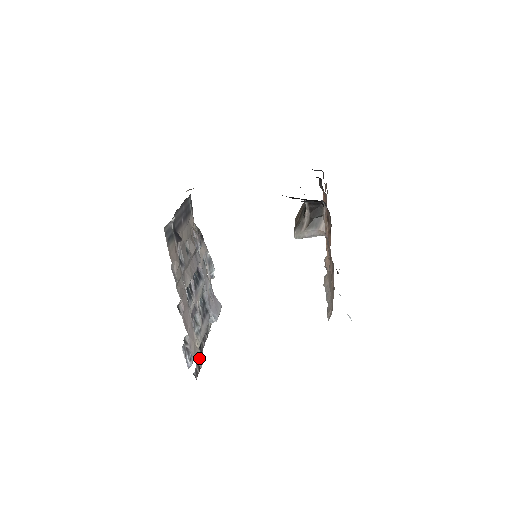
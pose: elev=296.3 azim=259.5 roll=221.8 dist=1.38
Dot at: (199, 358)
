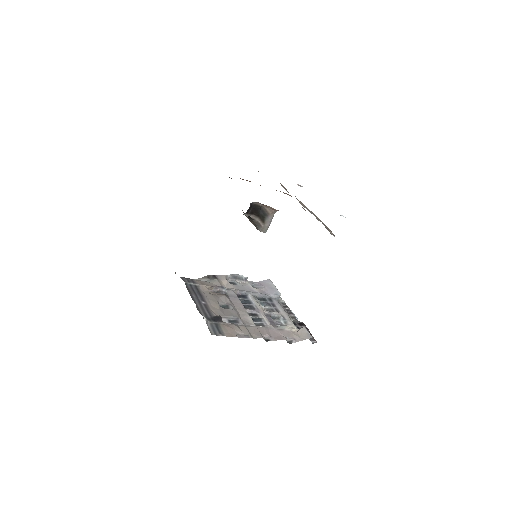
Dot at: (304, 335)
